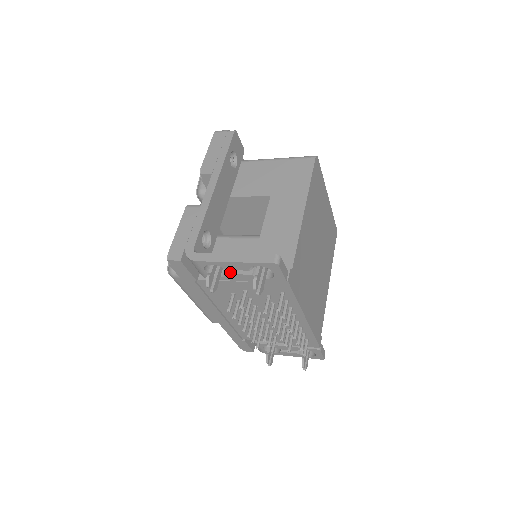
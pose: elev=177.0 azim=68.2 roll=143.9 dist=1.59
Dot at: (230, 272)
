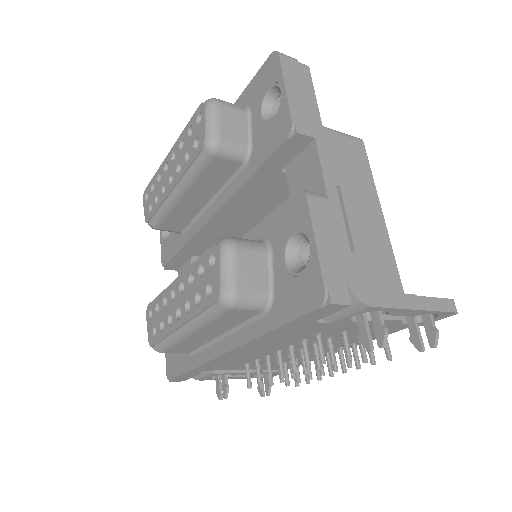
Dot at: occluded
